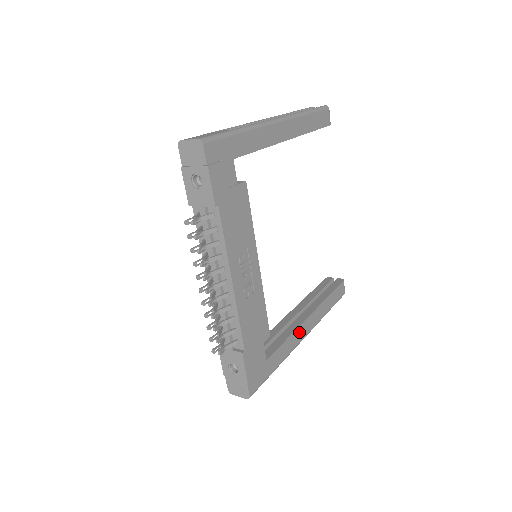
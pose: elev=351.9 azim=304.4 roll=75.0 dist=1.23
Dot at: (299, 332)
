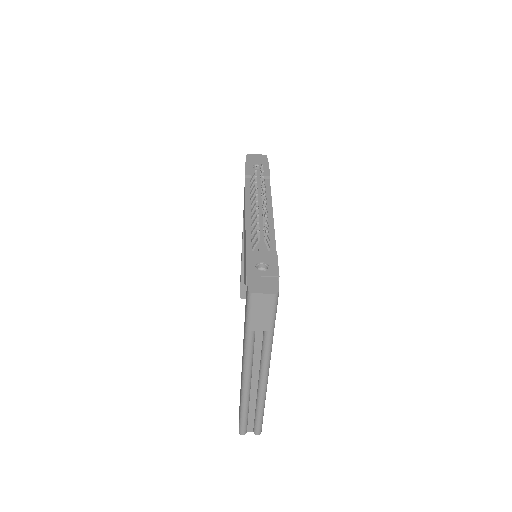
Dot at: occluded
